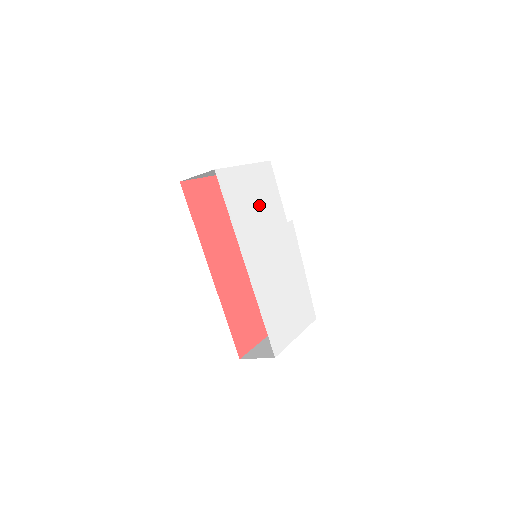
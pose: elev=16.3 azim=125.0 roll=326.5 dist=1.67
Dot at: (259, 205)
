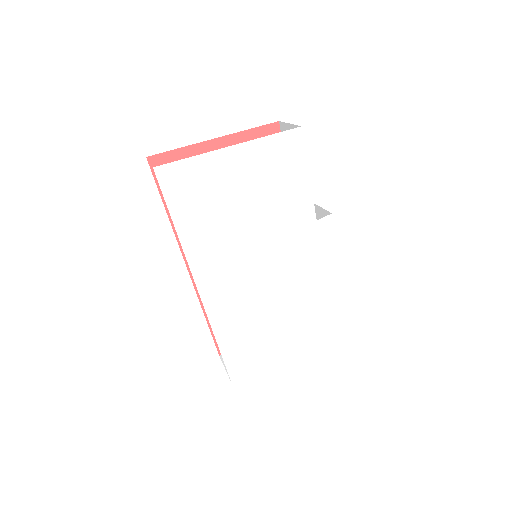
Dot at: (250, 203)
